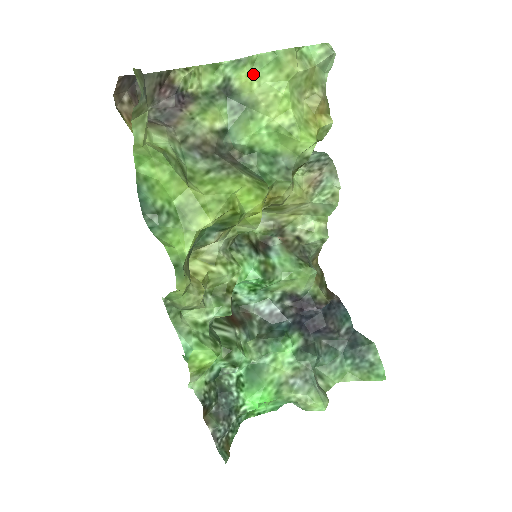
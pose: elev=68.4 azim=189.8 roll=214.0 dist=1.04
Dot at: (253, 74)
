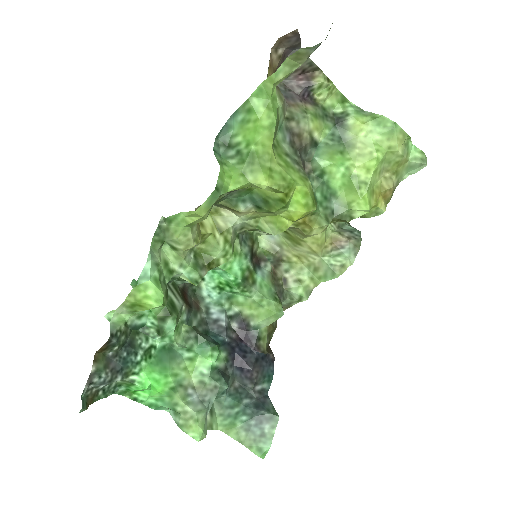
Dot at: (368, 125)
